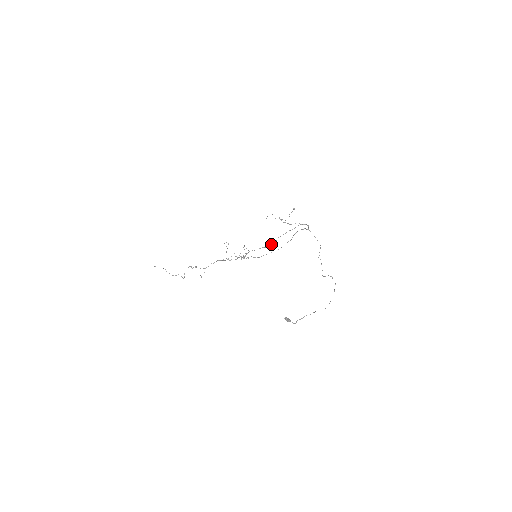
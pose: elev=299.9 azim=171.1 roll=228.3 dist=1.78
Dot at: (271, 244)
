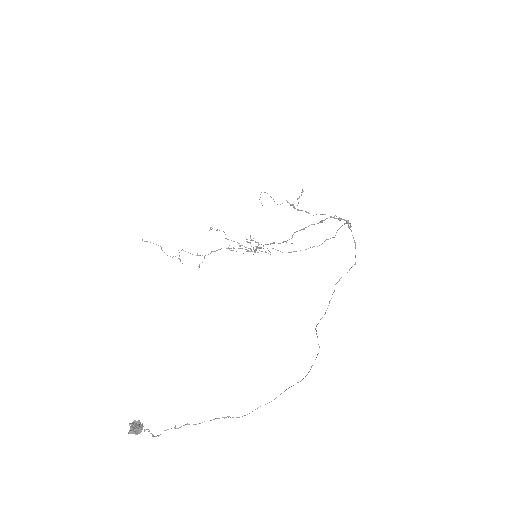
Dot at: (284, 241)
